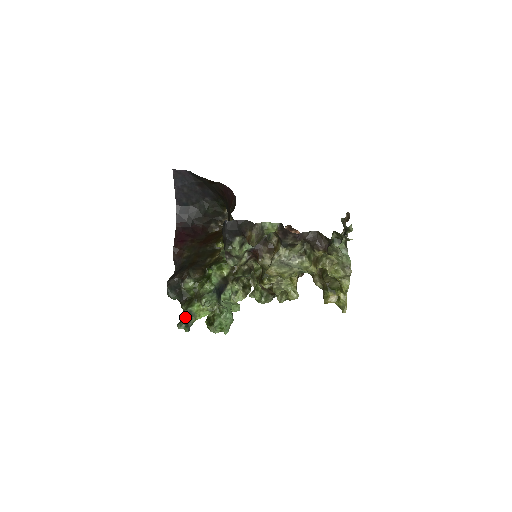
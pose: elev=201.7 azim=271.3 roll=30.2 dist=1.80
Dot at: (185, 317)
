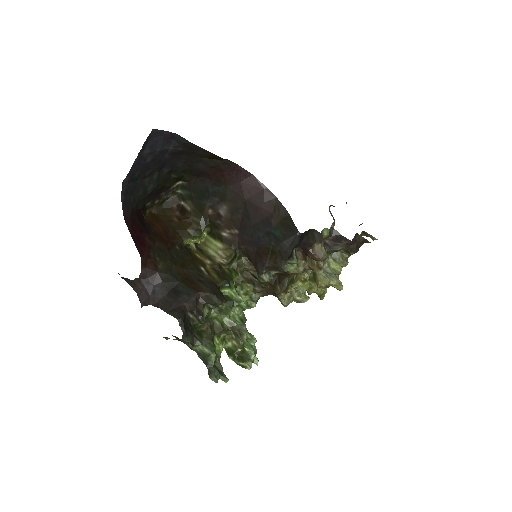
Dot at: (214, 362)
